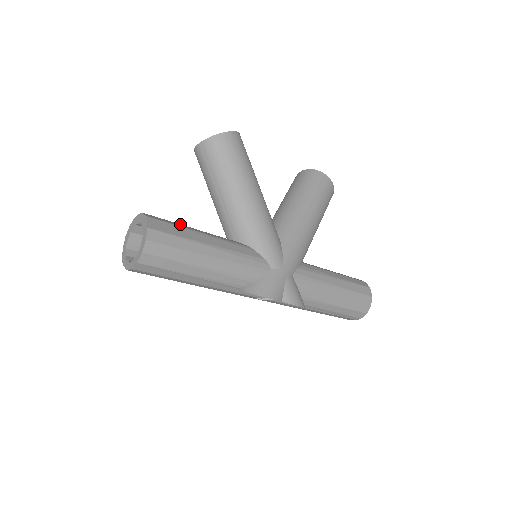
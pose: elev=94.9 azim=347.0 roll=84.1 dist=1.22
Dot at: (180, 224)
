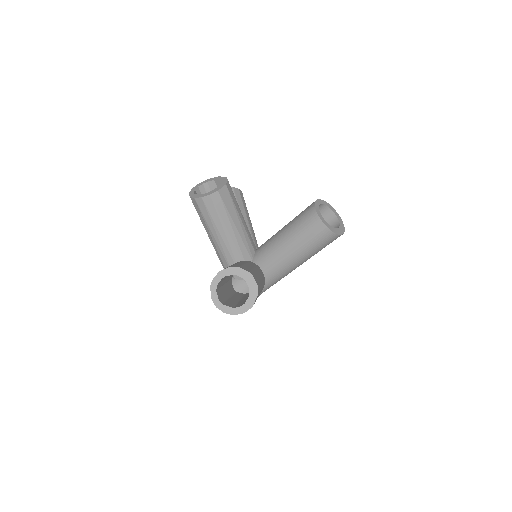
Dot at: (260, 282)
